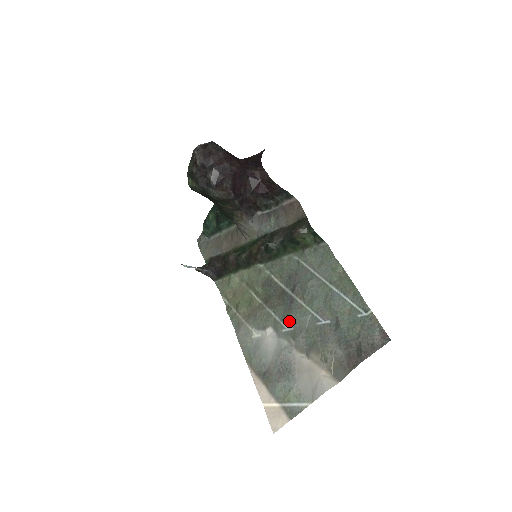
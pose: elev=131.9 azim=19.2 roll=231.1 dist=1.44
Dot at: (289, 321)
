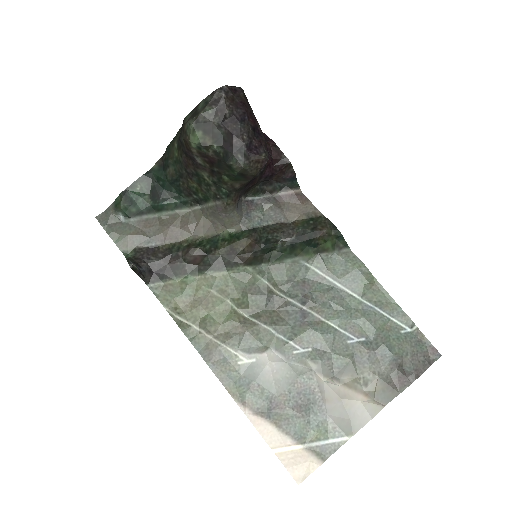
Dot at: (305, 340)
